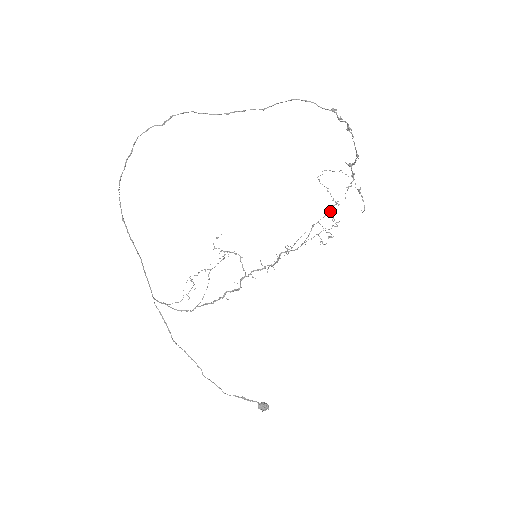
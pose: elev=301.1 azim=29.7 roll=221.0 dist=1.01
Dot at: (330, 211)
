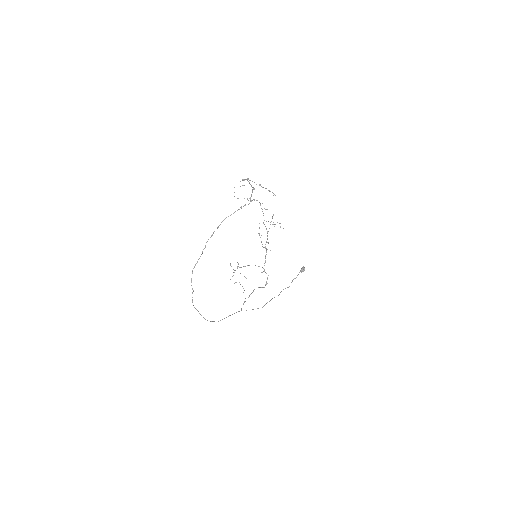
Dot at: occluded
